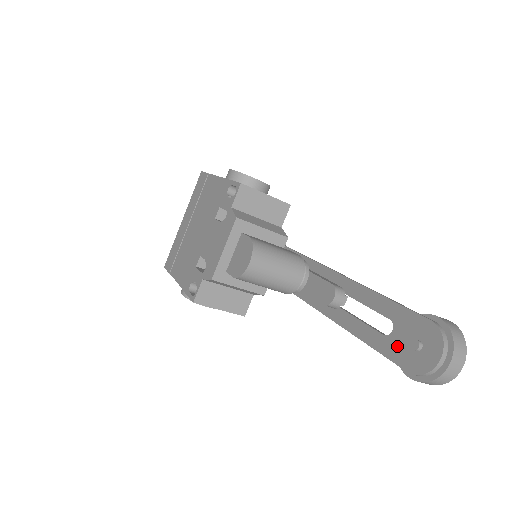
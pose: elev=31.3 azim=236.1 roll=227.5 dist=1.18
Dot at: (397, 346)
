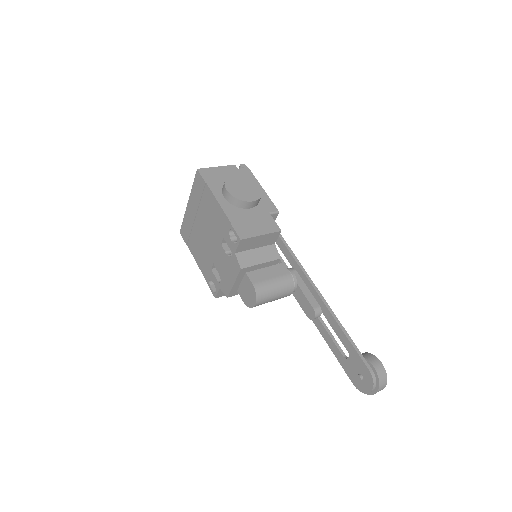
Dot at: (350, 368)
